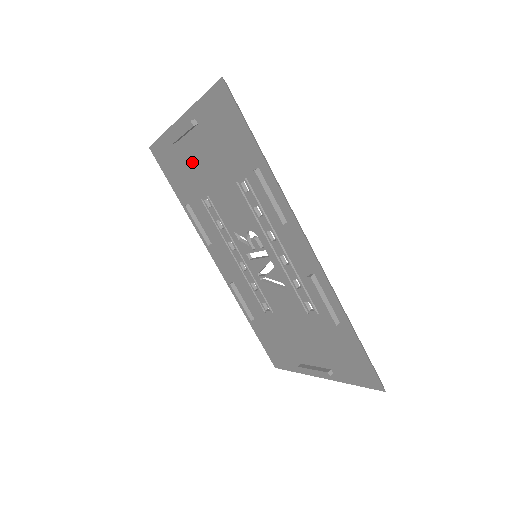
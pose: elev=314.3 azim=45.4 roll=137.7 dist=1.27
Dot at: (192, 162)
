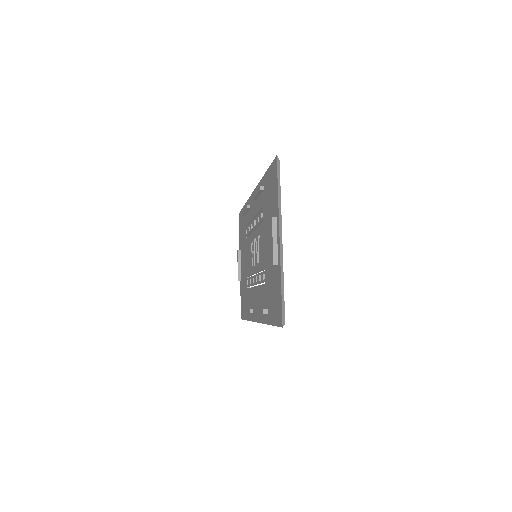
Dot at: (243, 275)
